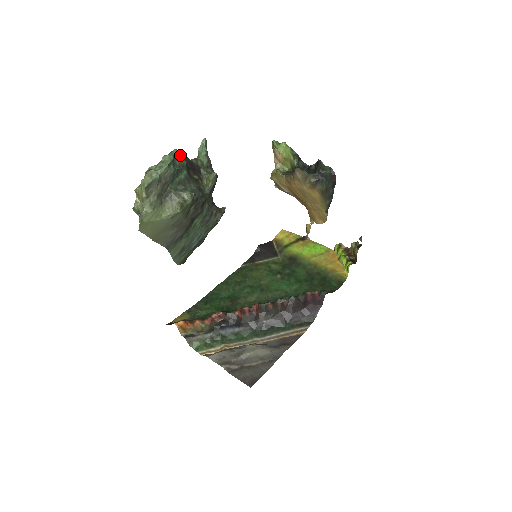
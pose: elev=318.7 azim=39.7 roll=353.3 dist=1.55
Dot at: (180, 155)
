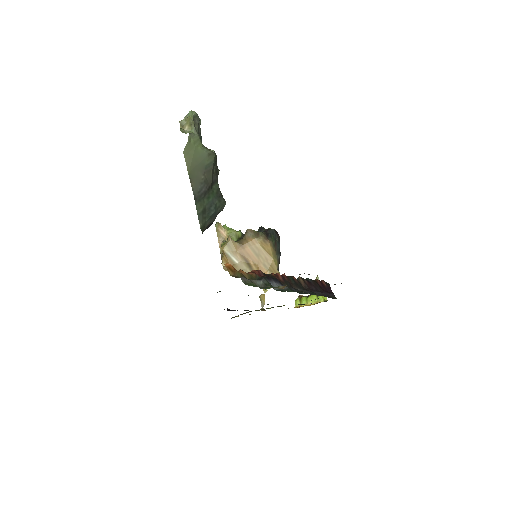
Dot at: occluded
